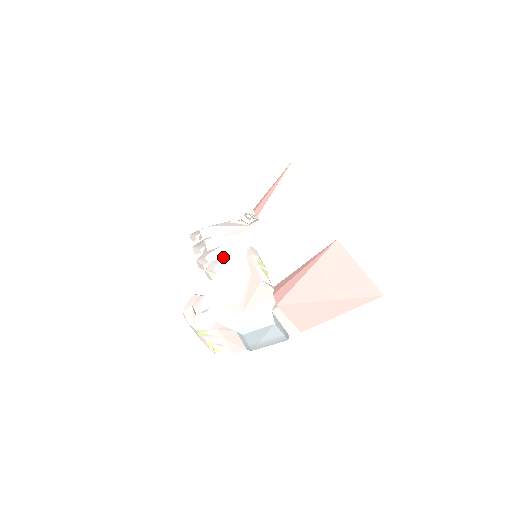
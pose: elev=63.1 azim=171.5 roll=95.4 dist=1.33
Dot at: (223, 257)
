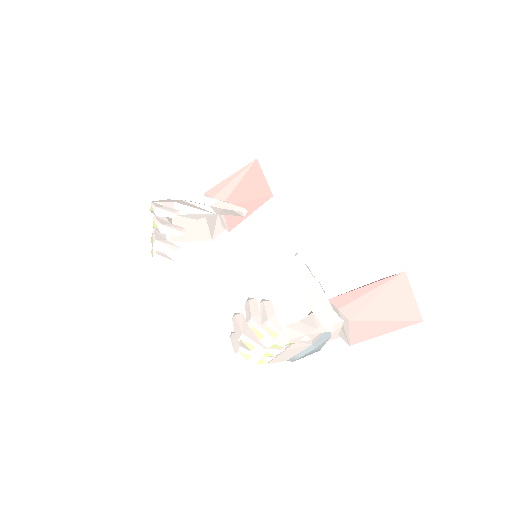
Dot at: (171, 240)
